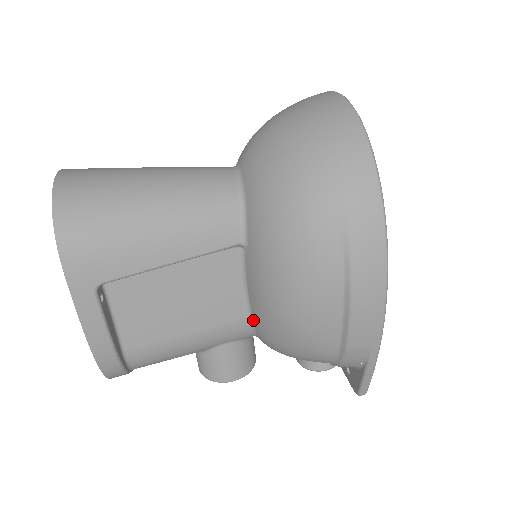
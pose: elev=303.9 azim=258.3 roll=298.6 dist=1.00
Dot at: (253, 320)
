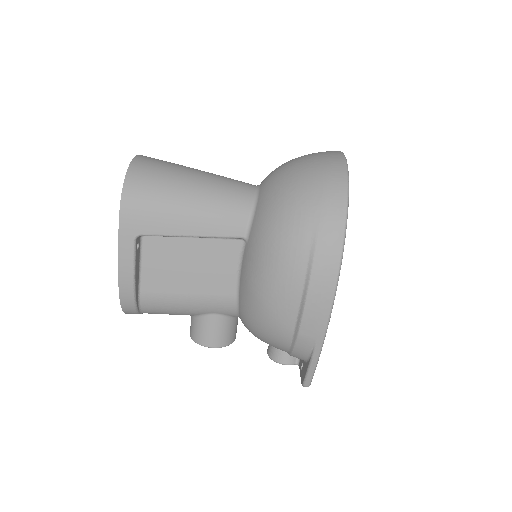
Dot at: (239, 300)
